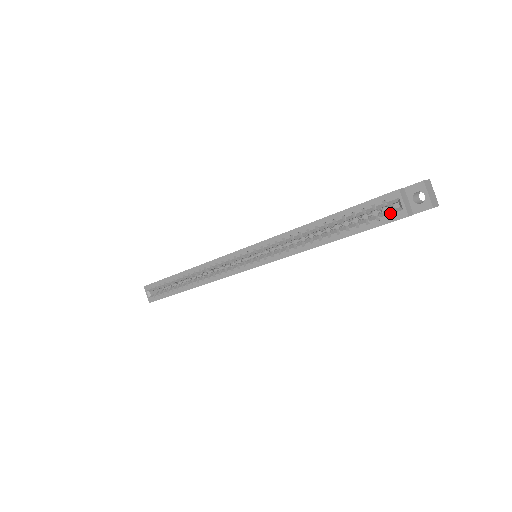
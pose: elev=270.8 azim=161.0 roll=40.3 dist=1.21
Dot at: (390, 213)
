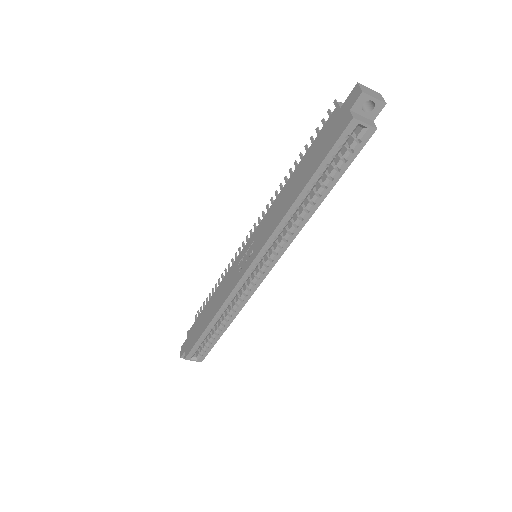
Dot at: (359, 139)
